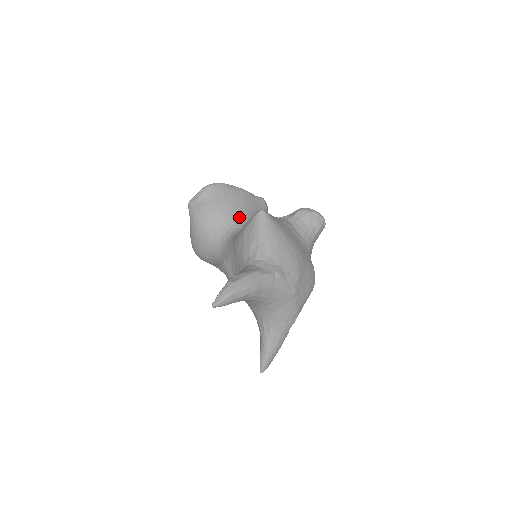
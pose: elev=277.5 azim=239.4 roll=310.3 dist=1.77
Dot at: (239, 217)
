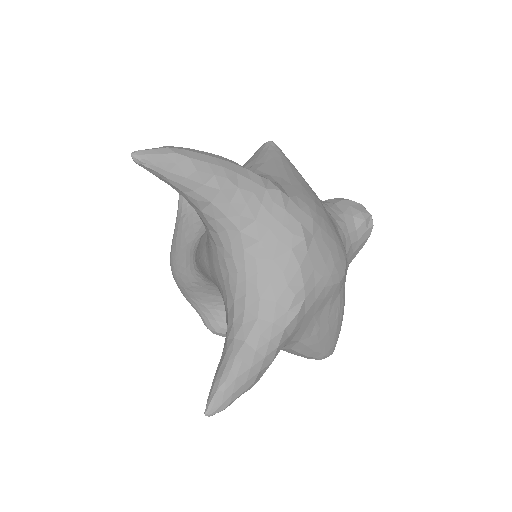
Dot at: occluded
